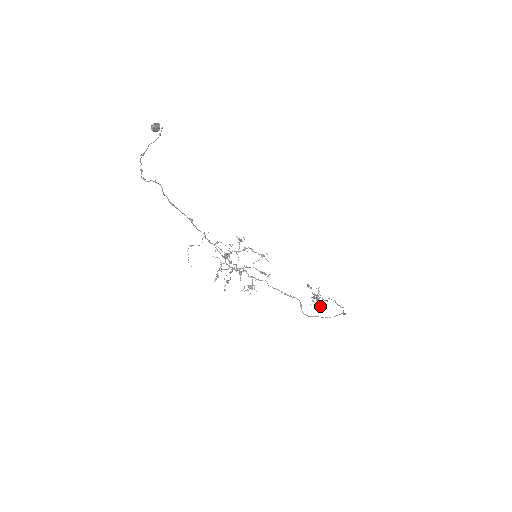
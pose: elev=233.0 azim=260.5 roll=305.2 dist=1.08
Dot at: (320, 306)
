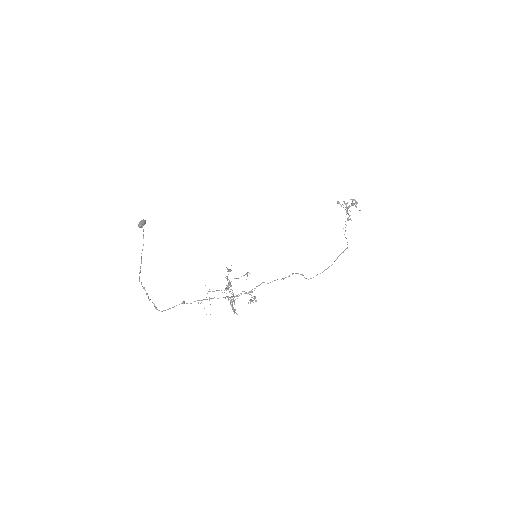
Dot at: occluded
